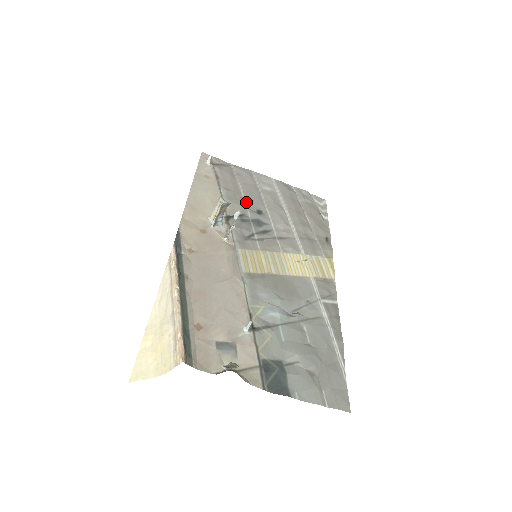
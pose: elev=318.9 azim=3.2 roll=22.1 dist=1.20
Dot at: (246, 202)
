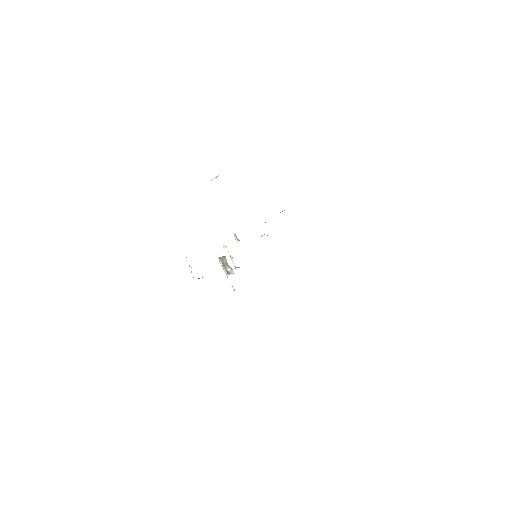
Dot at: occluded
